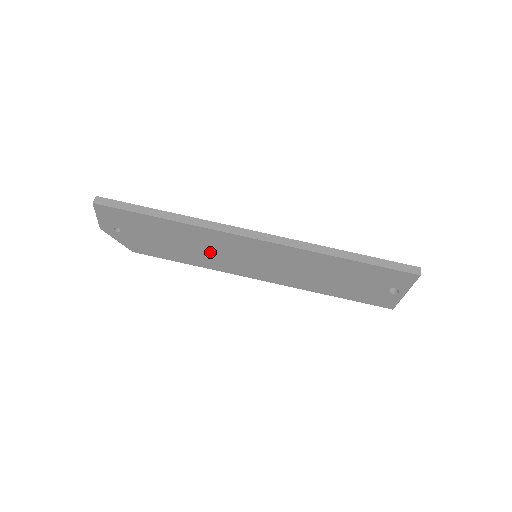
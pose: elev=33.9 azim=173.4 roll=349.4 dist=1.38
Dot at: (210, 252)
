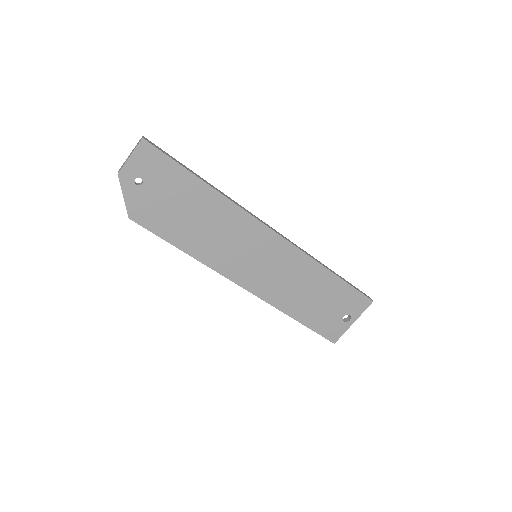
Dot at: (219, 238)
